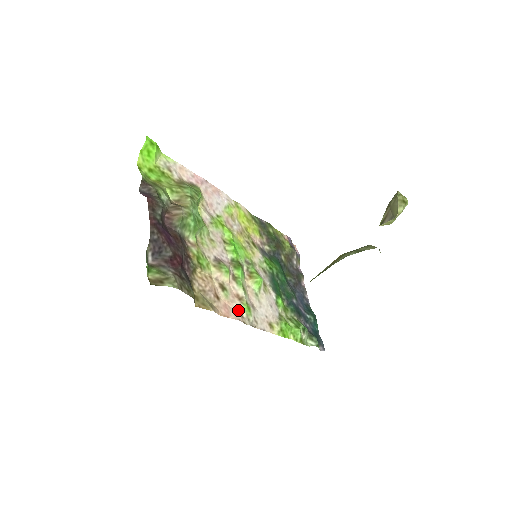
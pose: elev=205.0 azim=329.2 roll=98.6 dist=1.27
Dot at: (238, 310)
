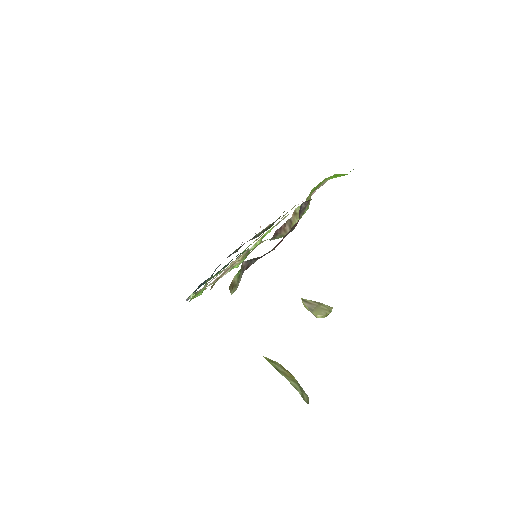
Dot at: (211, 283)
